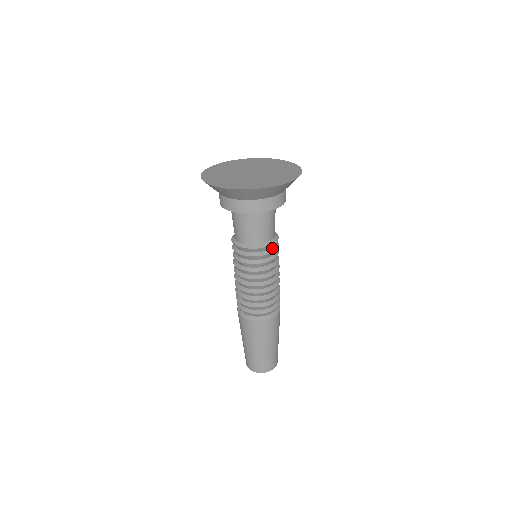
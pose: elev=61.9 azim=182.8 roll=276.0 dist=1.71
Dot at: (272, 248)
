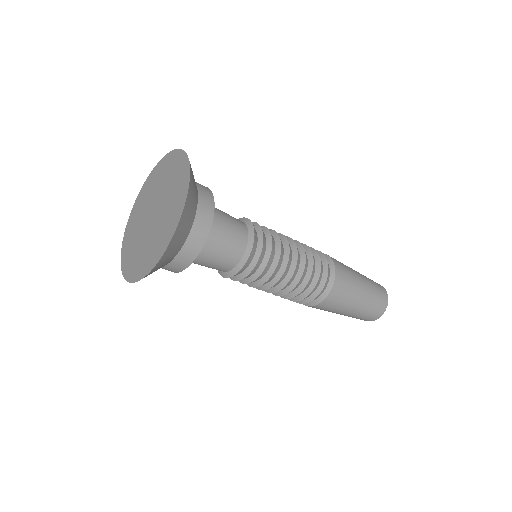
Dot at: (247, 268)
